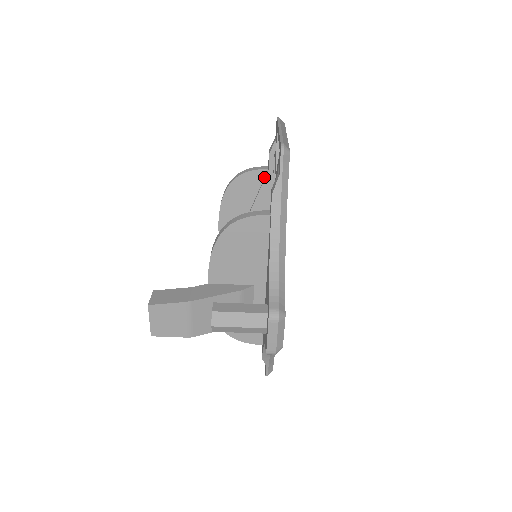
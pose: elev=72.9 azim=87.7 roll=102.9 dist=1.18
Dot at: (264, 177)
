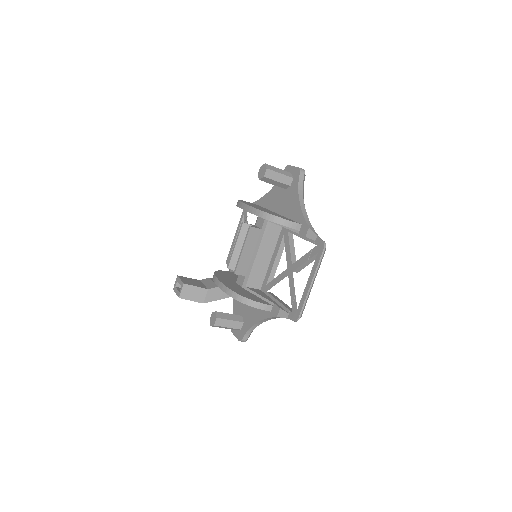
Dot at: occluded
